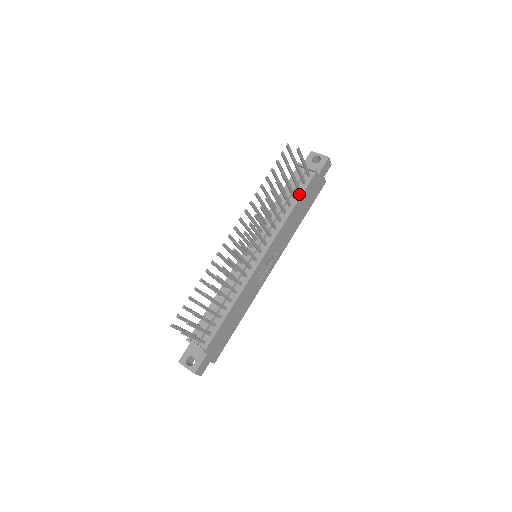
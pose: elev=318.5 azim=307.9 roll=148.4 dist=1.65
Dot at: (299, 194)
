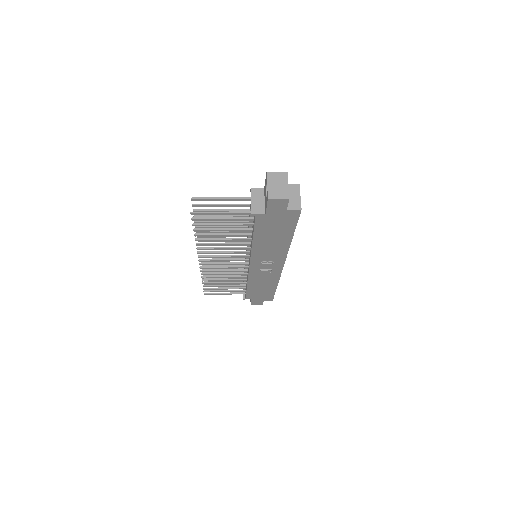
Dot at: (253, 229)
